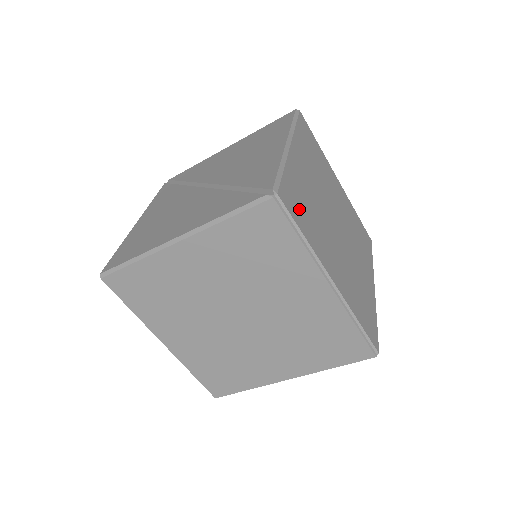
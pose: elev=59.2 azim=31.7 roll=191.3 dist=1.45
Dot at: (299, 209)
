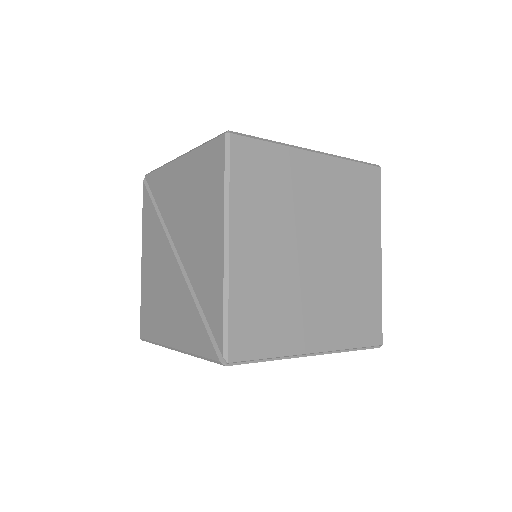
Dot at: (258, 332)
